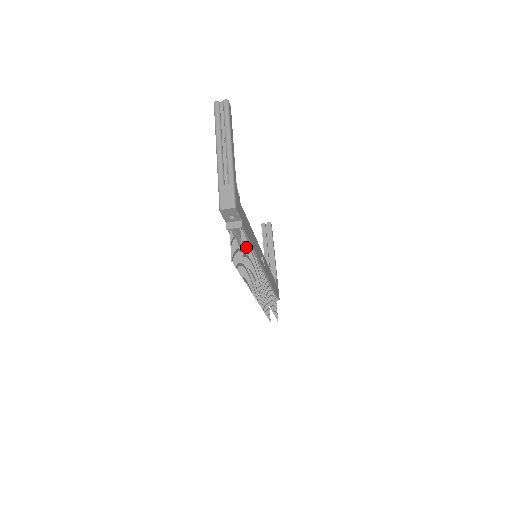
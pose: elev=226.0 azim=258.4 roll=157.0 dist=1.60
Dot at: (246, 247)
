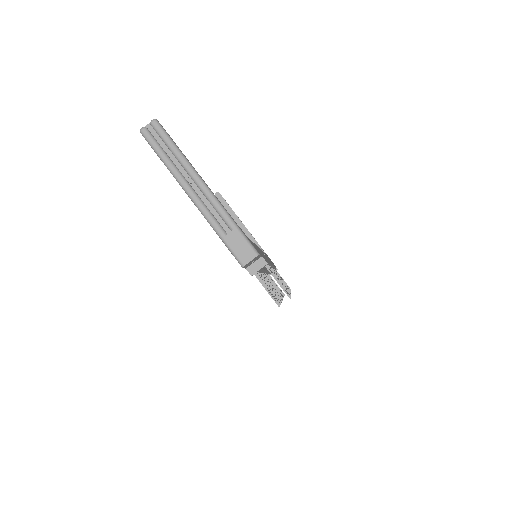
Dot at: (274, 275)
